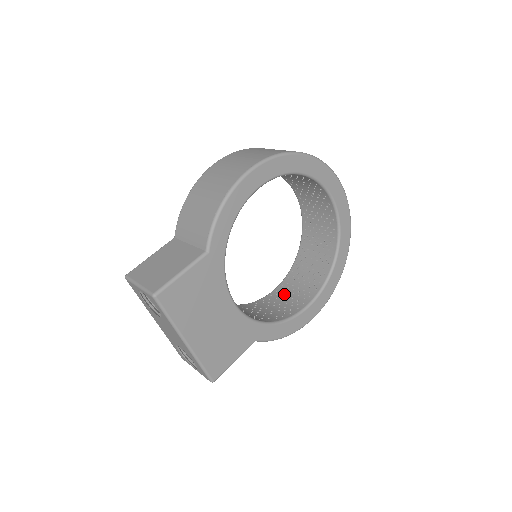
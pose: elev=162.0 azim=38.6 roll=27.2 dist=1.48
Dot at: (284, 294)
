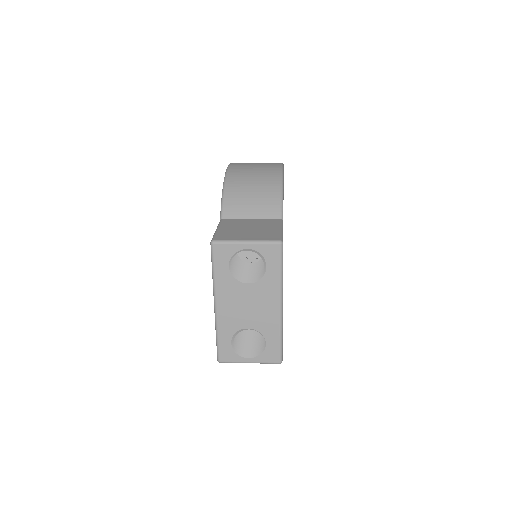
Dot at: occluded
